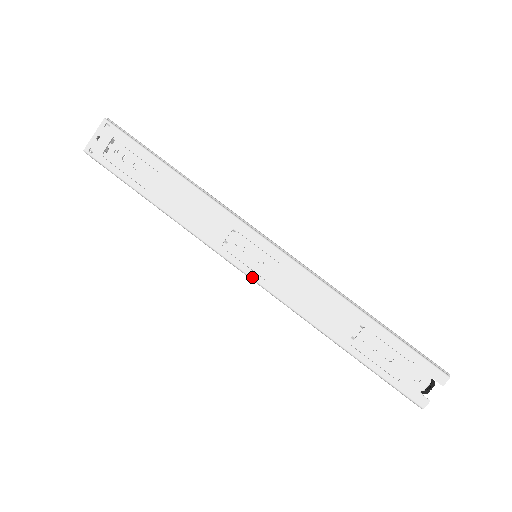
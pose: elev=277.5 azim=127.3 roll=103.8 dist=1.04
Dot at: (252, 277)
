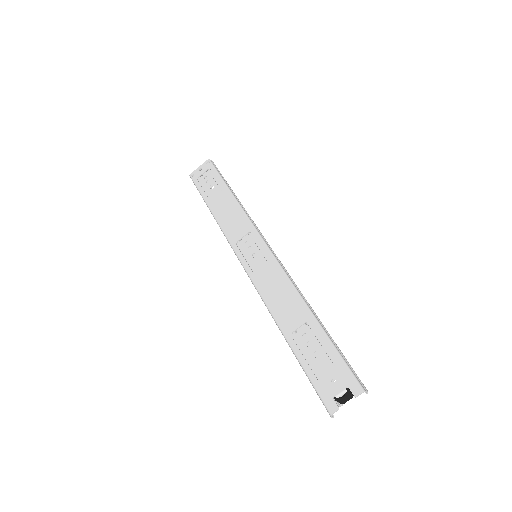
Dot at: (245, 268)
